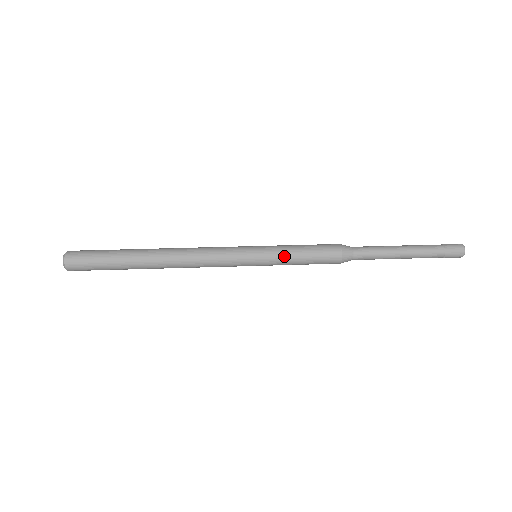
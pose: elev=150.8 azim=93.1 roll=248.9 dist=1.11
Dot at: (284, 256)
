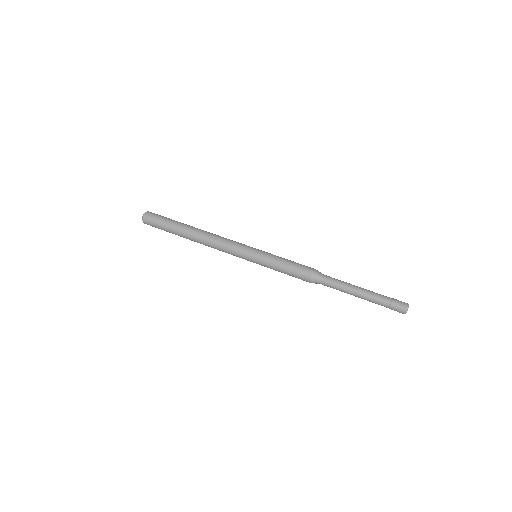
Dot at: (272, 263)
